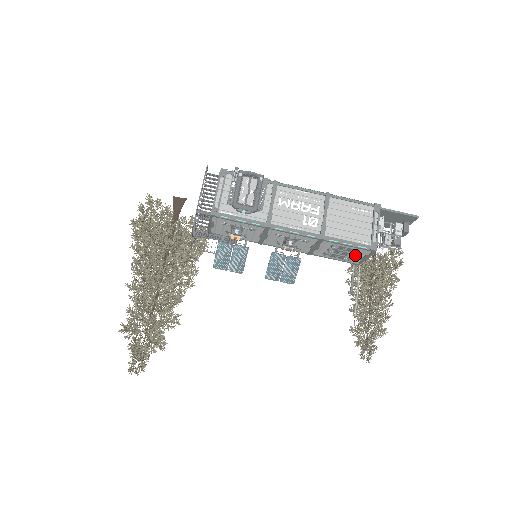
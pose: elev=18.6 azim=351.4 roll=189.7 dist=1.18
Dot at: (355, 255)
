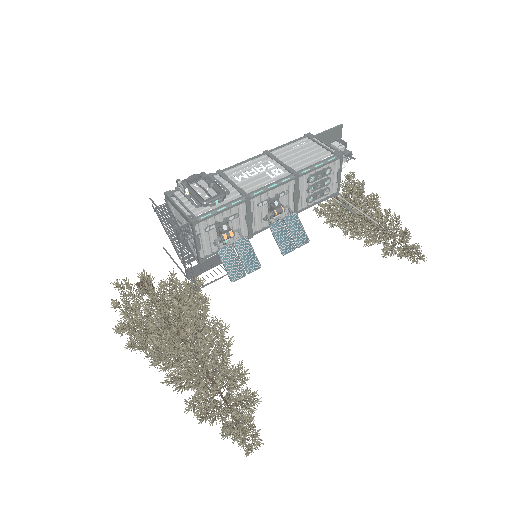
Dot at: (330, 180)
